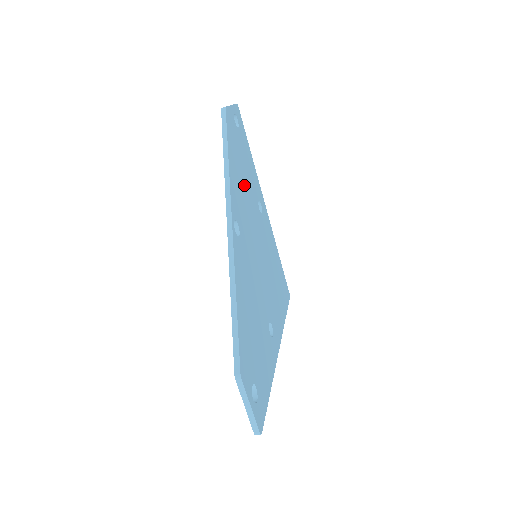
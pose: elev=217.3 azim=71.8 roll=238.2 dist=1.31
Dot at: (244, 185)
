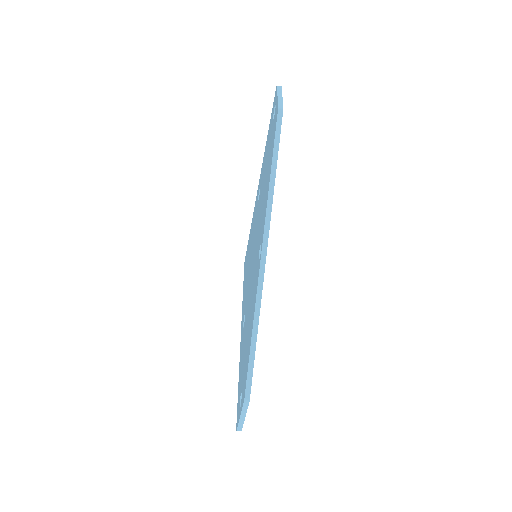
Dot at: occluded
